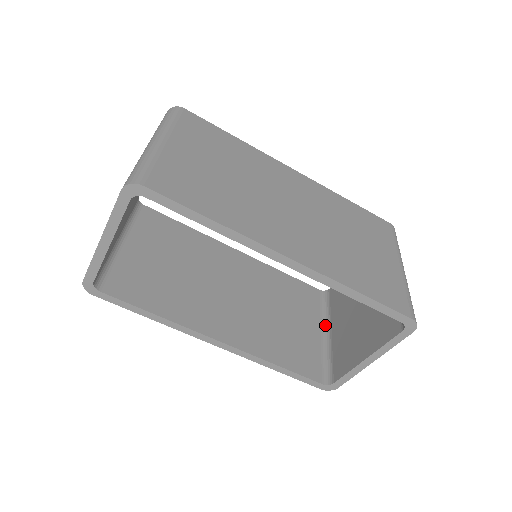
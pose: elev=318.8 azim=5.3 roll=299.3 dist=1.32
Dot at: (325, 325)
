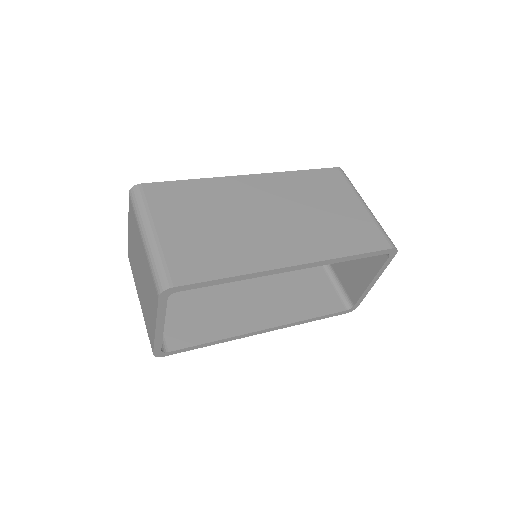
Dot at: occluded
